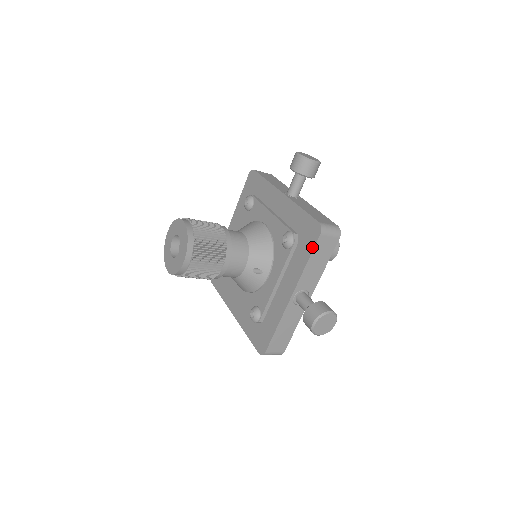
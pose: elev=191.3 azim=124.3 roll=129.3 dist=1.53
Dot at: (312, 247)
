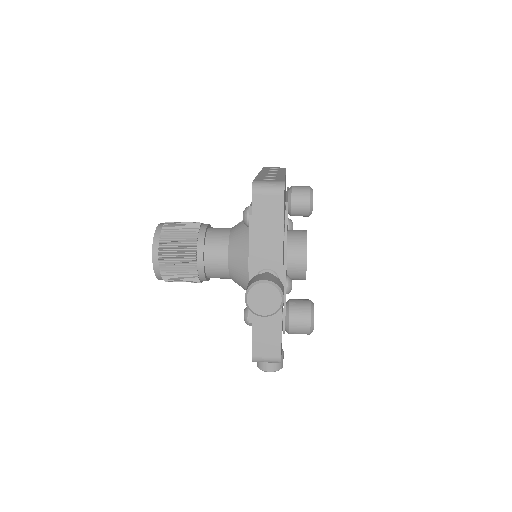
Dot at: occluded
